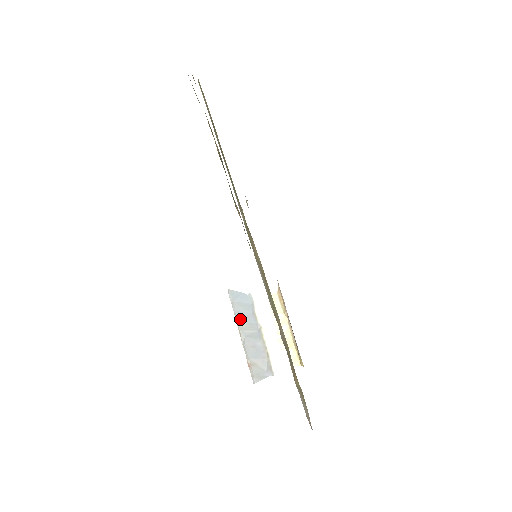
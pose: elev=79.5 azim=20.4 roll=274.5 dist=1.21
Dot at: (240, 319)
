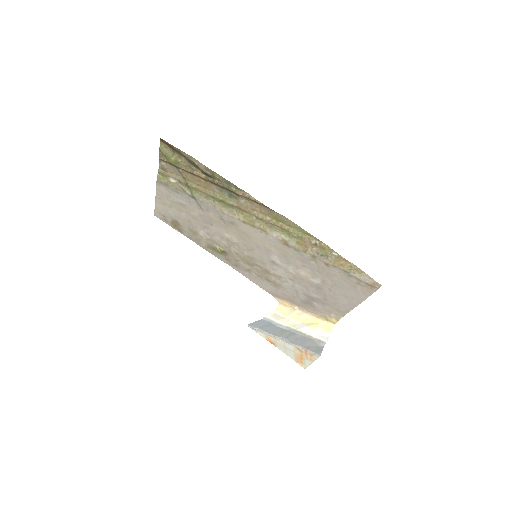
Dot at: (272, 333)
